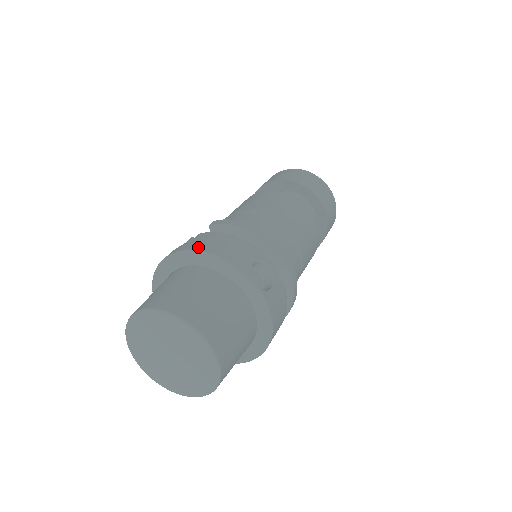
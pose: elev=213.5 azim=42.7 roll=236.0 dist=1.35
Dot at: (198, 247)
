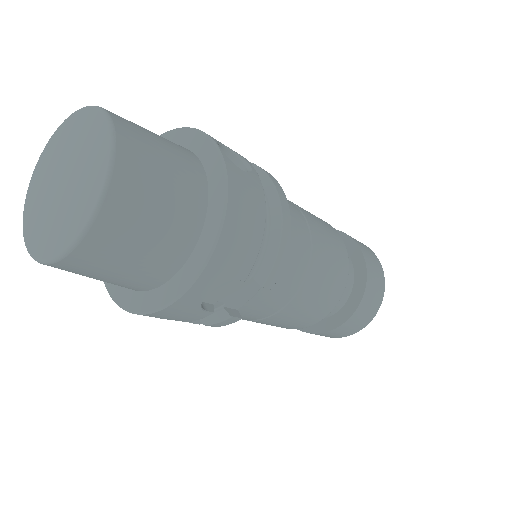
Dot at: occluded
